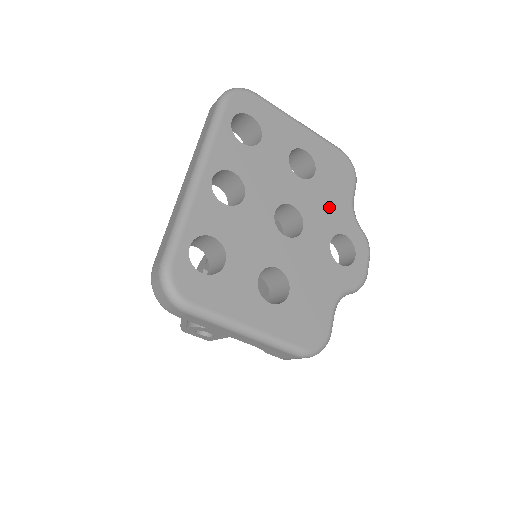
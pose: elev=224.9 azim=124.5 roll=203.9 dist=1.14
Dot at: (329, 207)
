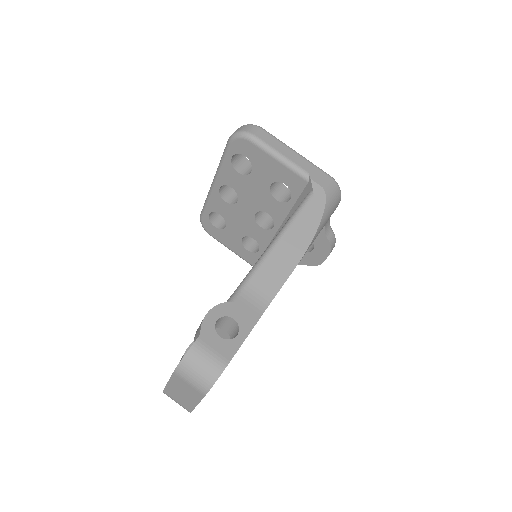
Dot at: occluded
